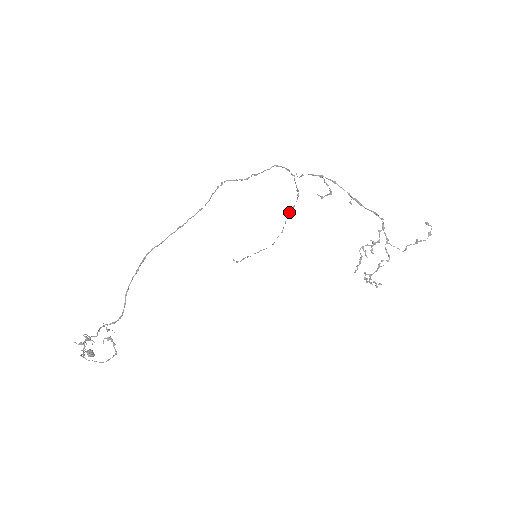
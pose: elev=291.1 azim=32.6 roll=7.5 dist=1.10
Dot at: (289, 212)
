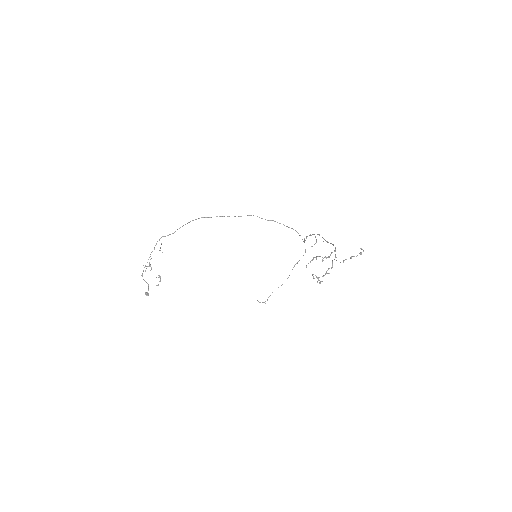
Dot at: (296, 263)
